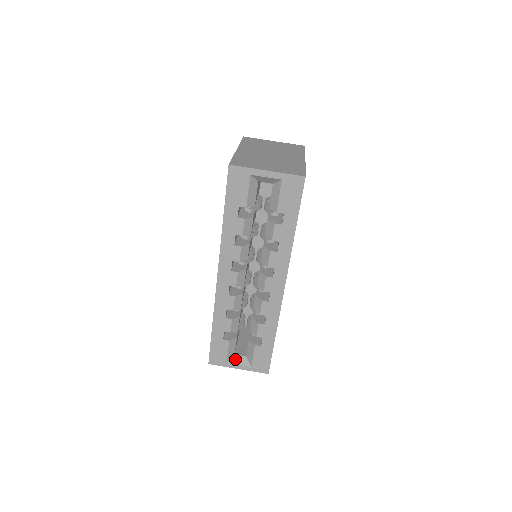
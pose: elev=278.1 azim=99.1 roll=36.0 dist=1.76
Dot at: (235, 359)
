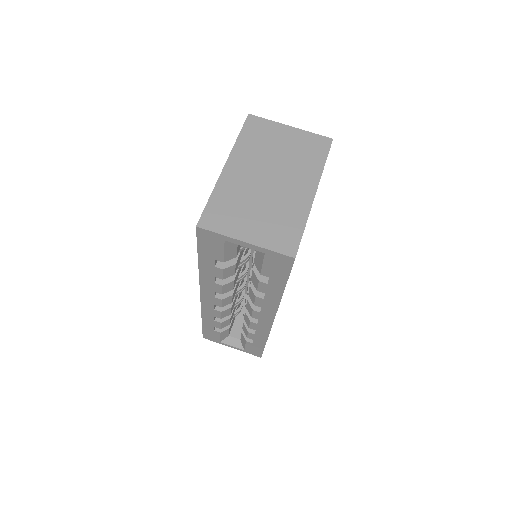
Dot at: (229, 340)
